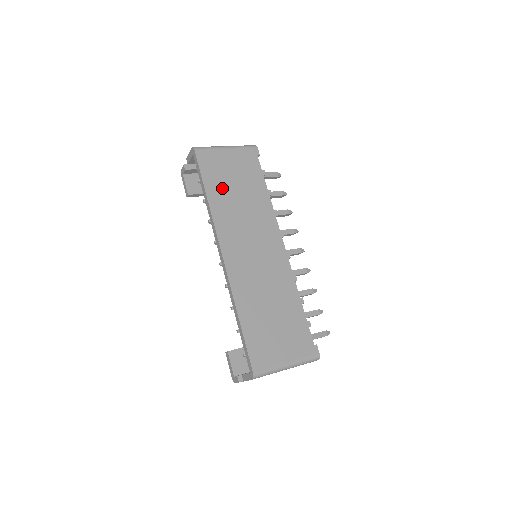
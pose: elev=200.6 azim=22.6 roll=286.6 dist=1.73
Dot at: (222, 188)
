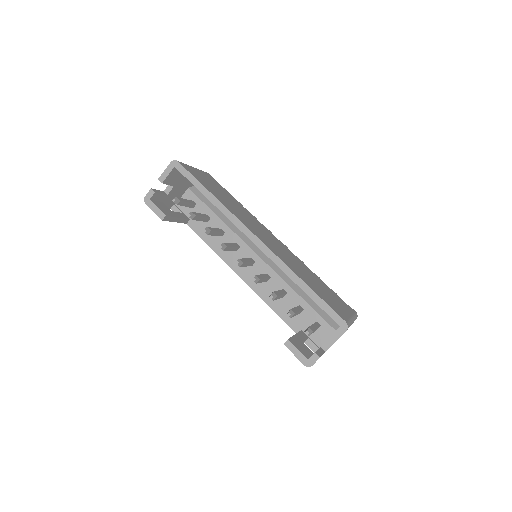
Dot at: (215, 192)
